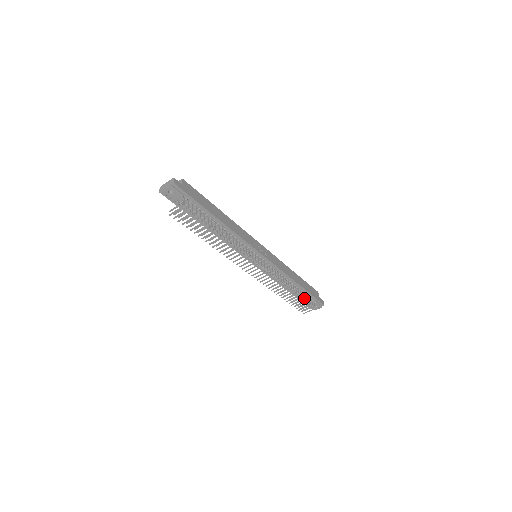
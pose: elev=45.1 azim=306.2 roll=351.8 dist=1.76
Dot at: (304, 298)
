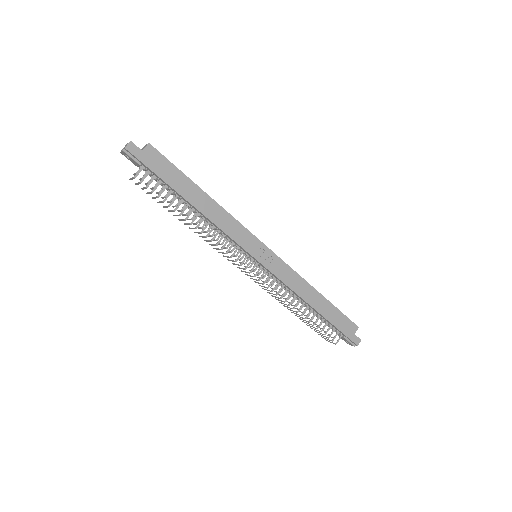
Dot at: occluded
